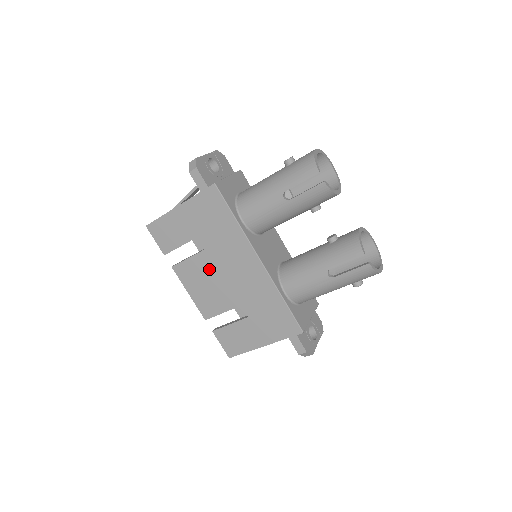
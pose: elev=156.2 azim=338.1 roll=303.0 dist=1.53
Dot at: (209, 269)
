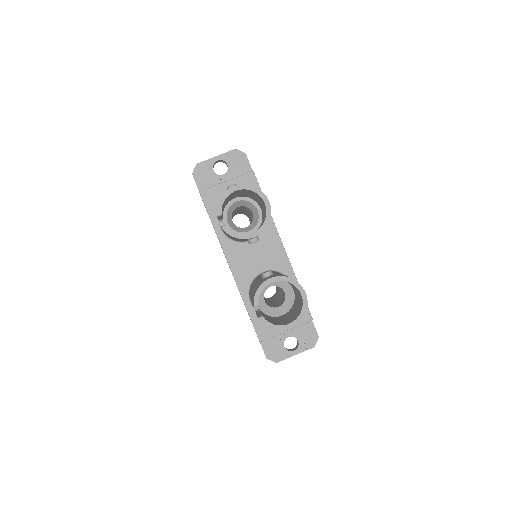
Dot at: occluded
